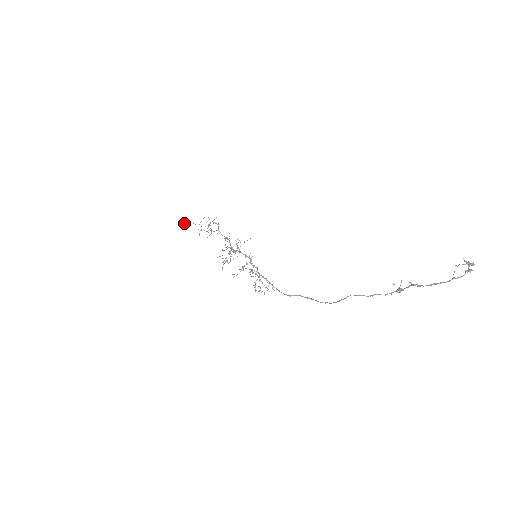
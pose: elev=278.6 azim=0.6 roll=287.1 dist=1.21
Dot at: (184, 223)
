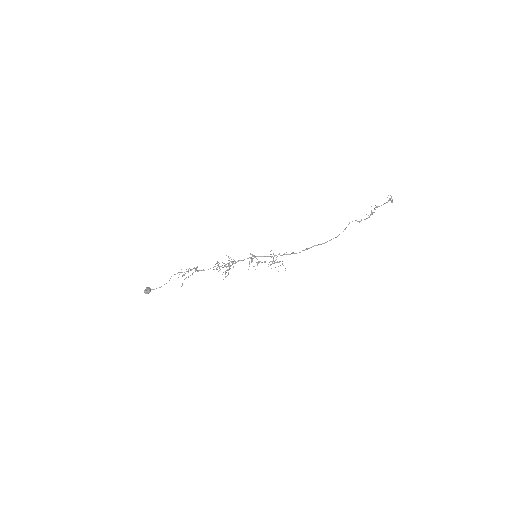
Dot at: (147, 287)
